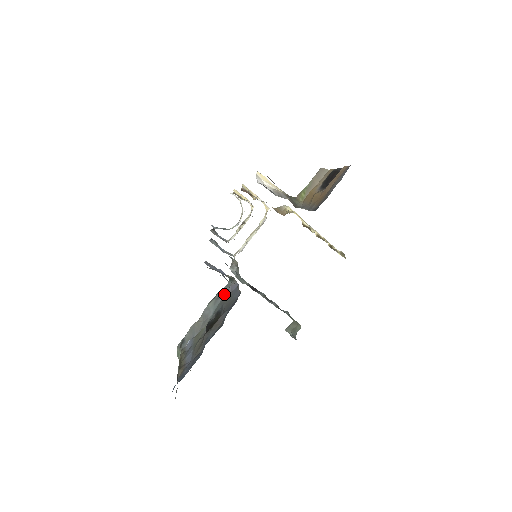
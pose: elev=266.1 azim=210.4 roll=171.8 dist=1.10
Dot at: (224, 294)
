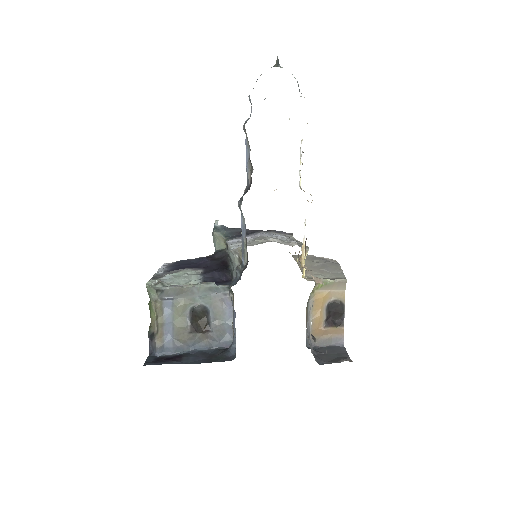
Dot at: (217, 292)
